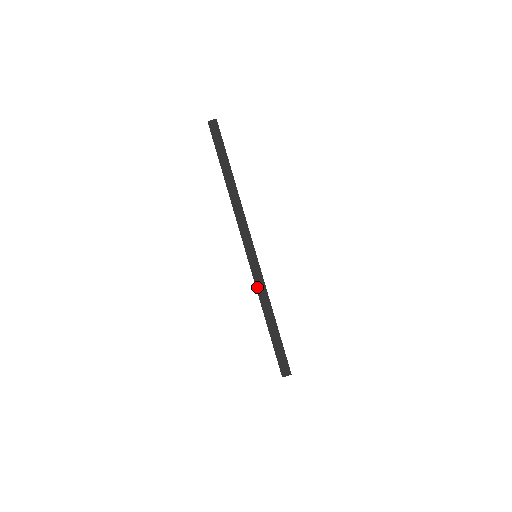
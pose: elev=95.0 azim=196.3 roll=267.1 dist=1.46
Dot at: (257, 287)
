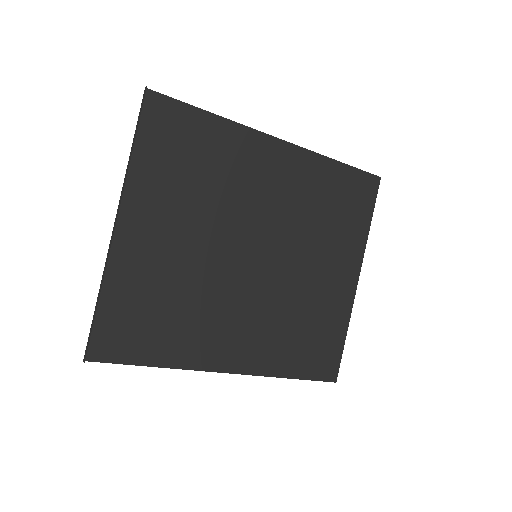
Dot at: (104, 267)
